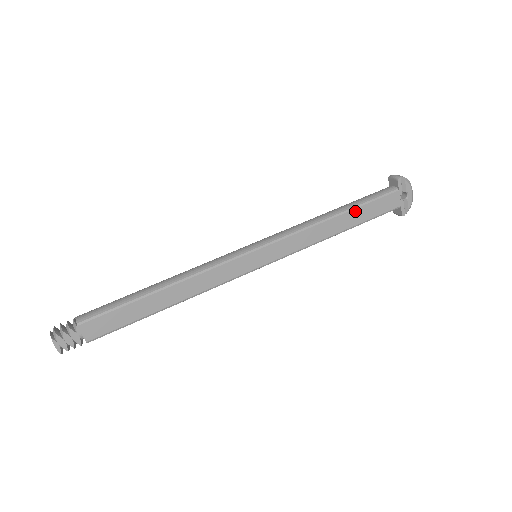
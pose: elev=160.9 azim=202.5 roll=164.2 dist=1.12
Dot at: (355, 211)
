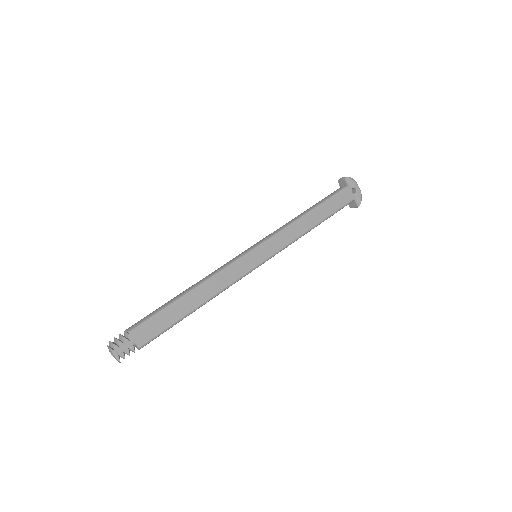
Dot at: (321, 208)
